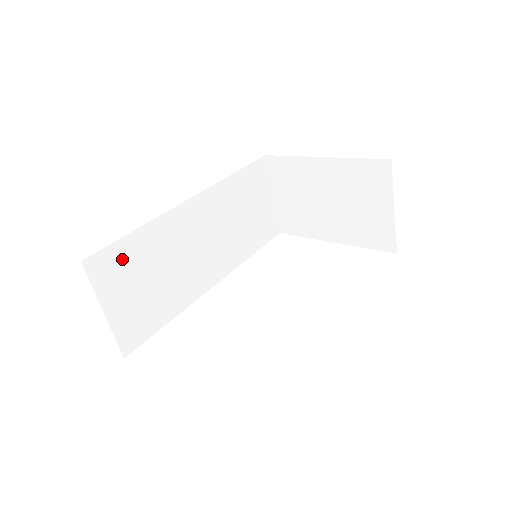
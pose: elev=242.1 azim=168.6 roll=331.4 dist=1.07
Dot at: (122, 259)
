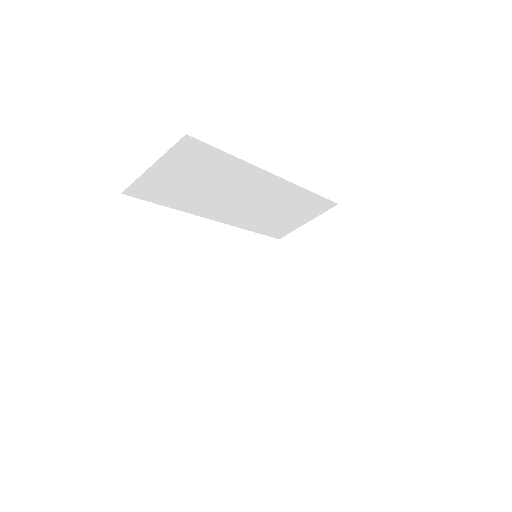
Dot at: (203, 157)
